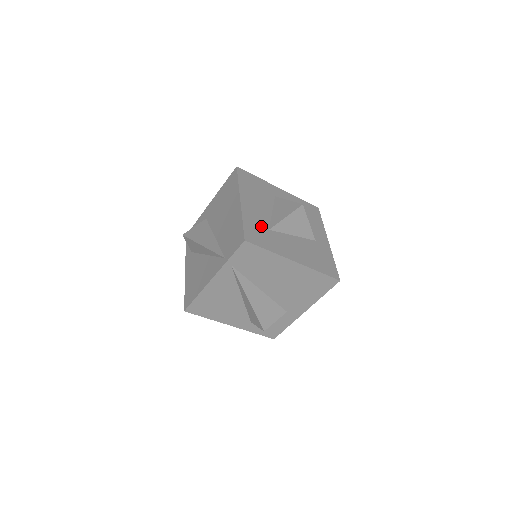
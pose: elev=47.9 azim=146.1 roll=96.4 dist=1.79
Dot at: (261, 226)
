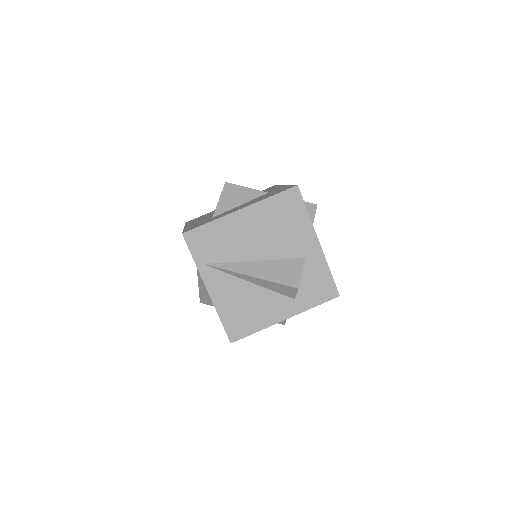
Dot at: (203, 221)
